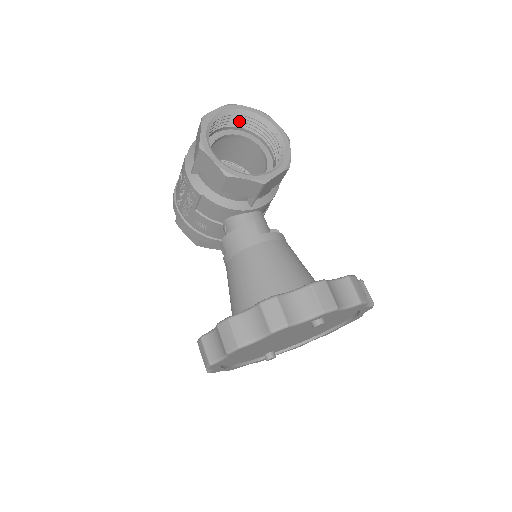
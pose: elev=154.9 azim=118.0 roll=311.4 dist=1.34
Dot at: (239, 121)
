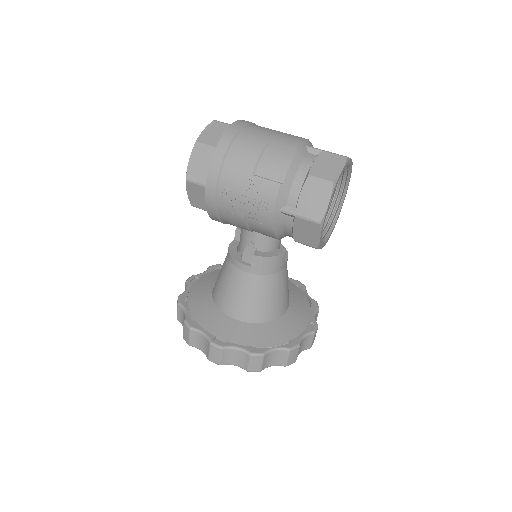
Dot at: occluded
